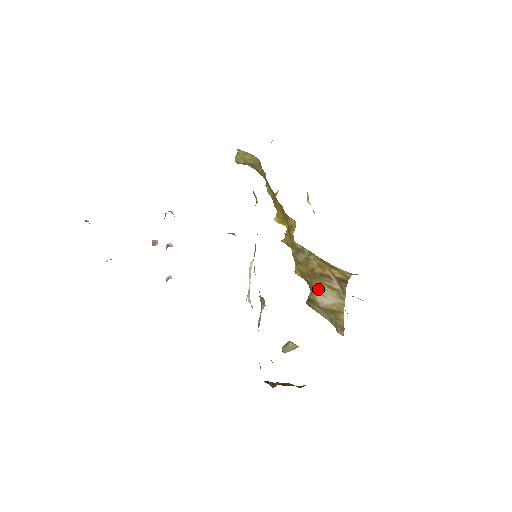
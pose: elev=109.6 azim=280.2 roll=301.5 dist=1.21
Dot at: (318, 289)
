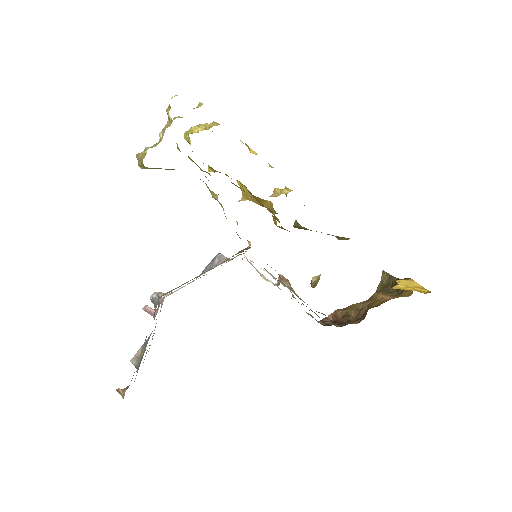
Dot at: occluded
